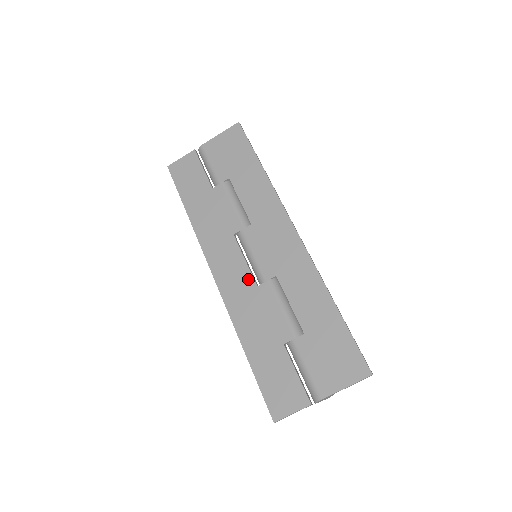
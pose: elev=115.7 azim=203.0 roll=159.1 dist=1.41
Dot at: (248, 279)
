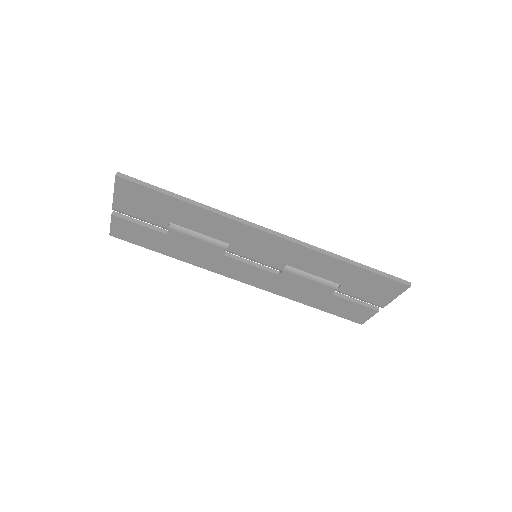
Dot at: (267, 274)
